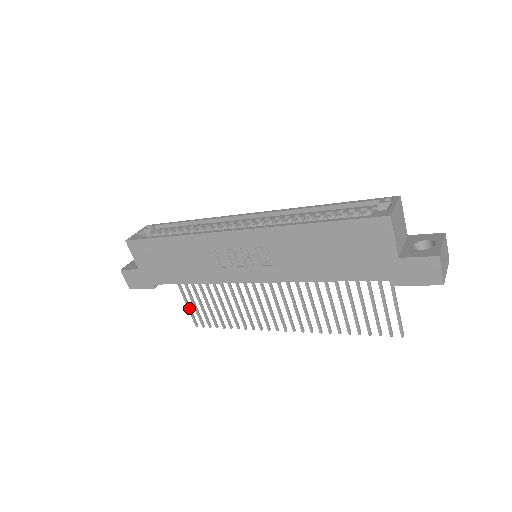
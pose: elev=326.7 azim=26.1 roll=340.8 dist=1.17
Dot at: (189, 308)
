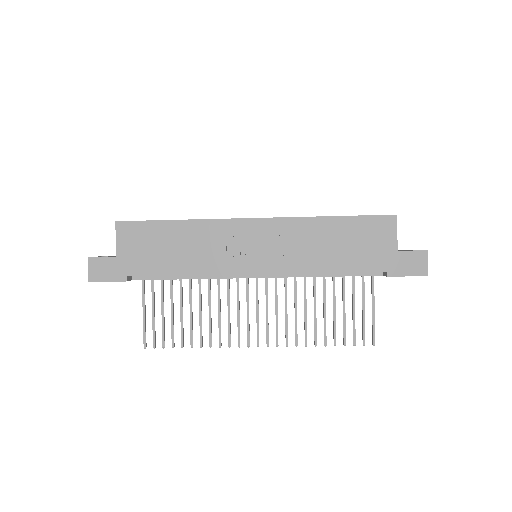
Dot at: (145, 322)
